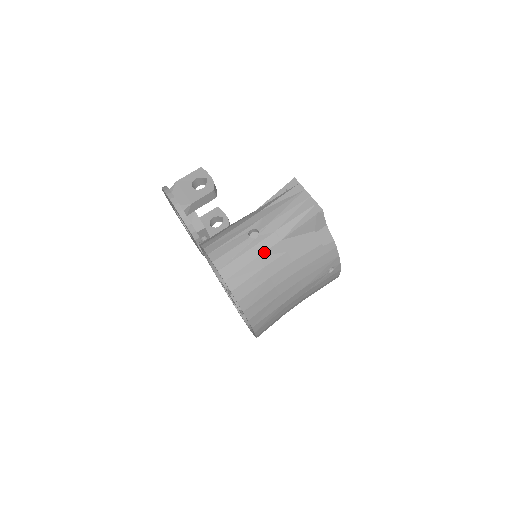
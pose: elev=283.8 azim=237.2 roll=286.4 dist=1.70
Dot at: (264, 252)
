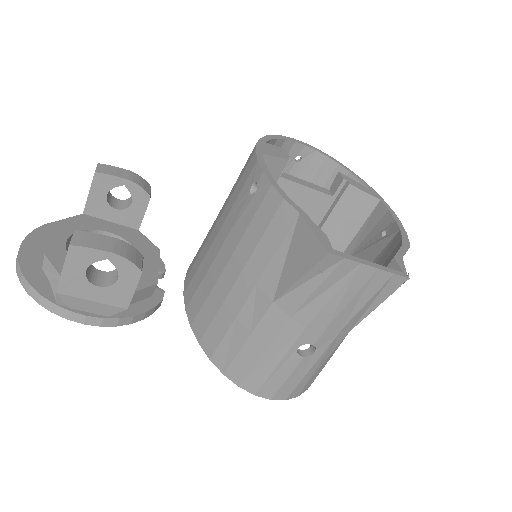
Dot at: occluded
